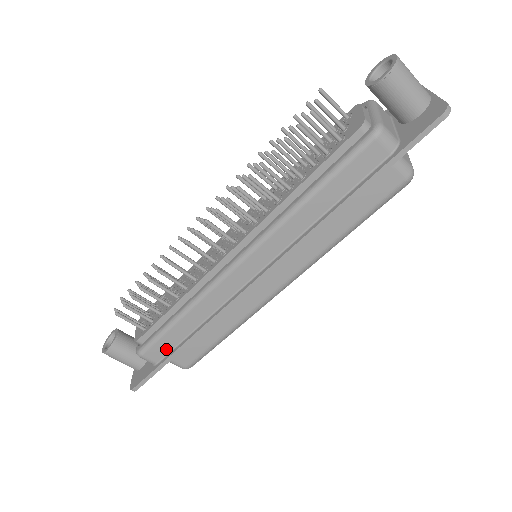
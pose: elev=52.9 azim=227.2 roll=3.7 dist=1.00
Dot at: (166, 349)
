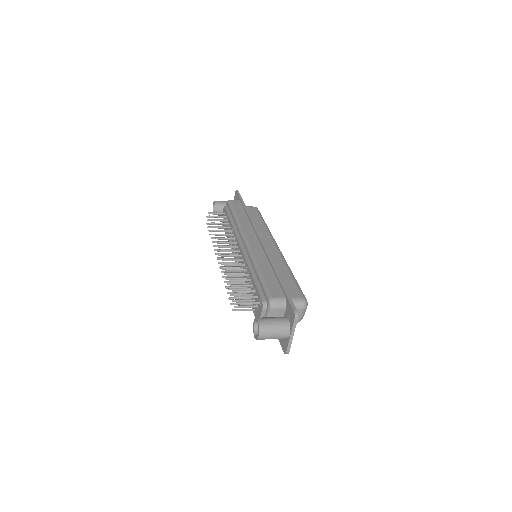
Dot at: occluded
